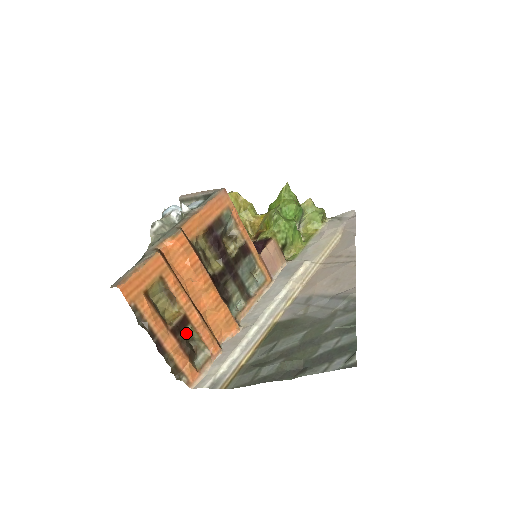
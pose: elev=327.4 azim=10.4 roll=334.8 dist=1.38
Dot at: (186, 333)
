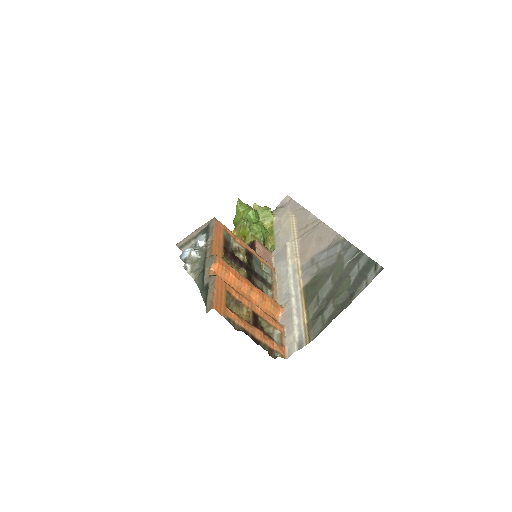
Dot at: (260, 324)
